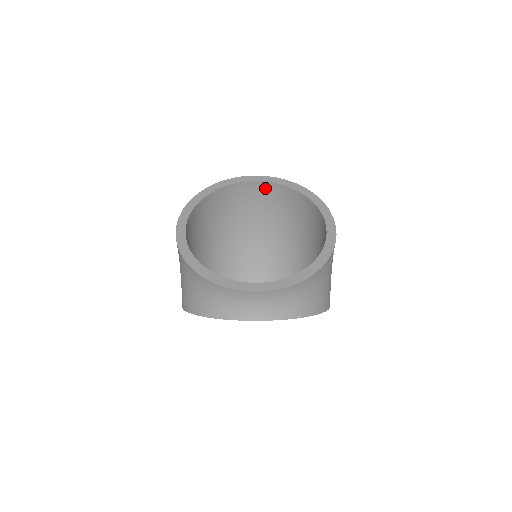
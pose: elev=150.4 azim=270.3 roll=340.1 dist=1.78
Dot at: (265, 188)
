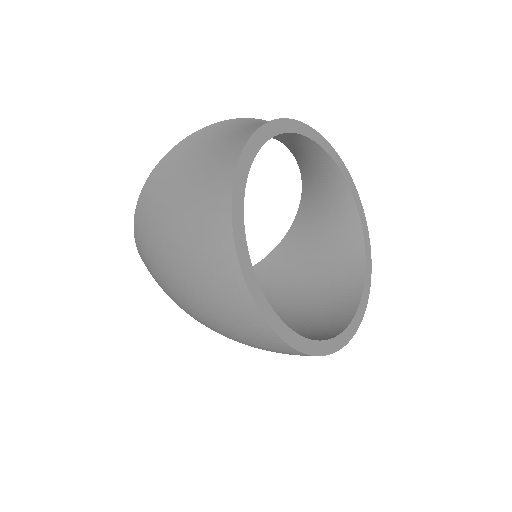
Dot at: occluded
